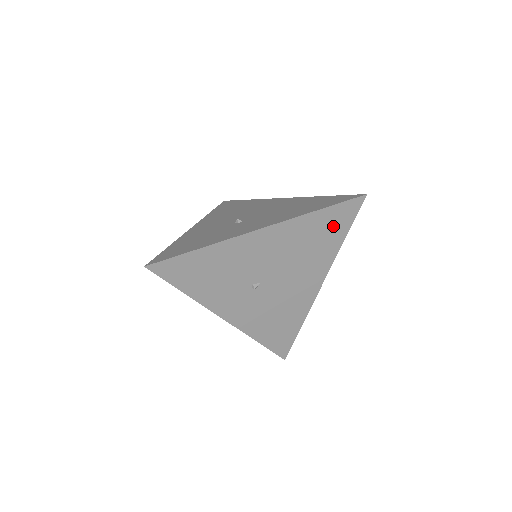
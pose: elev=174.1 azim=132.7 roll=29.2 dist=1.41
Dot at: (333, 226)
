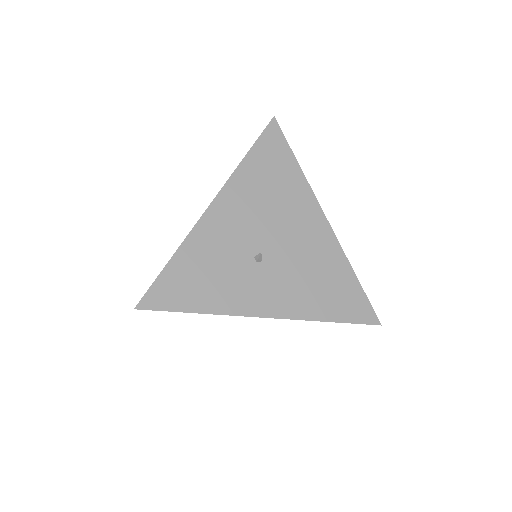
Dot at: occluded
